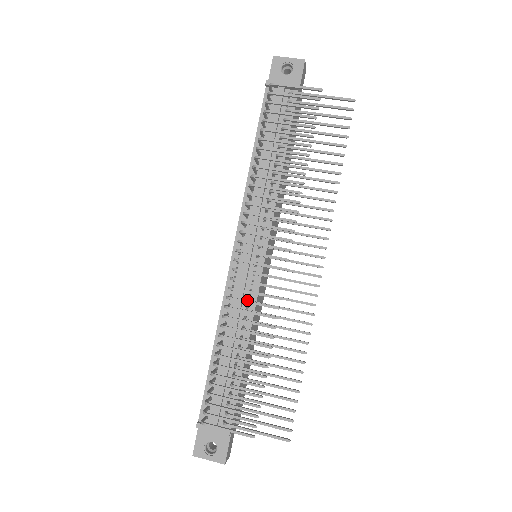
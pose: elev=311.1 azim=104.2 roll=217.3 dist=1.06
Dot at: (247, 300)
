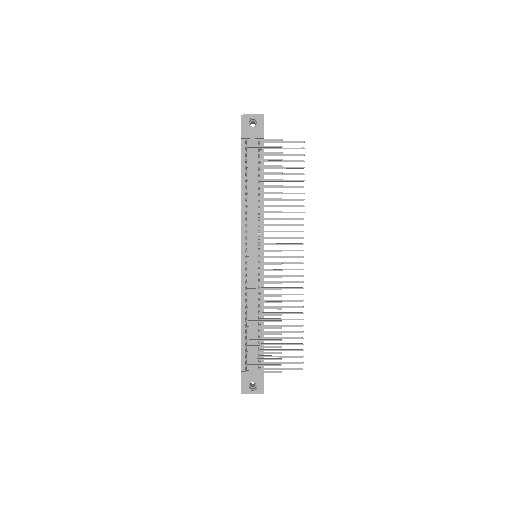
Dot at: (258, 288)
